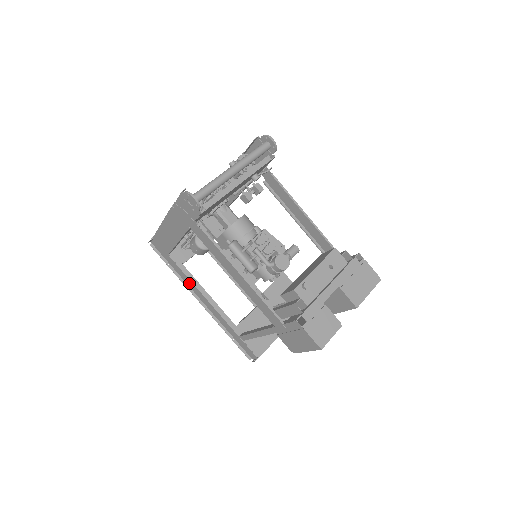
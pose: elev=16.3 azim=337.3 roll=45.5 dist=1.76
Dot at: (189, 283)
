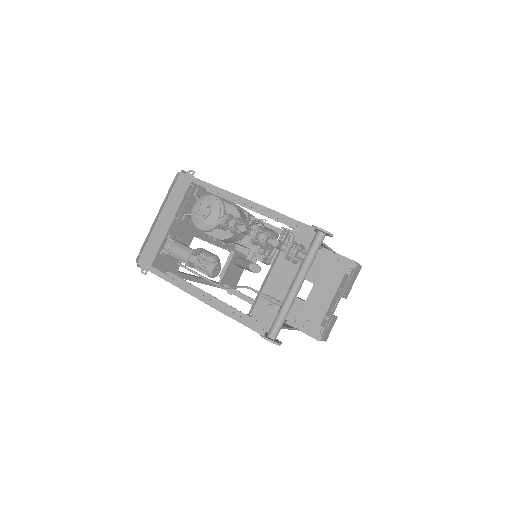
Dot at: occluded
